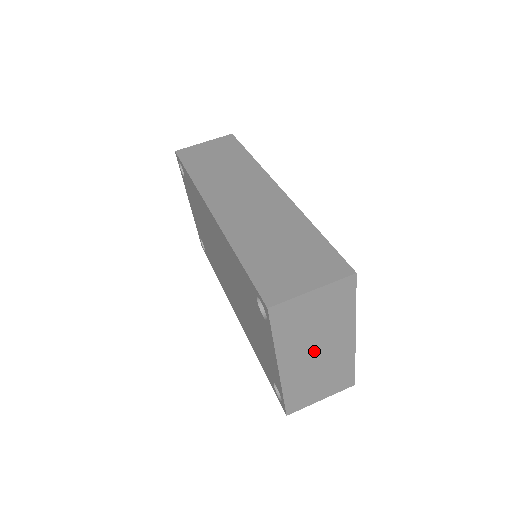
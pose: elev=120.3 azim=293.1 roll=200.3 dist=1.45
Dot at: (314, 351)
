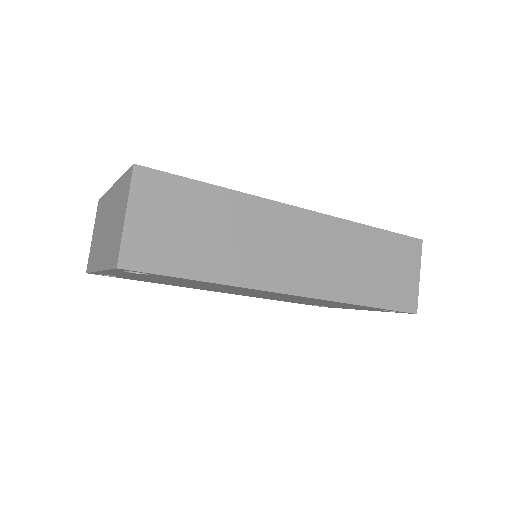
Dot at: occluded
